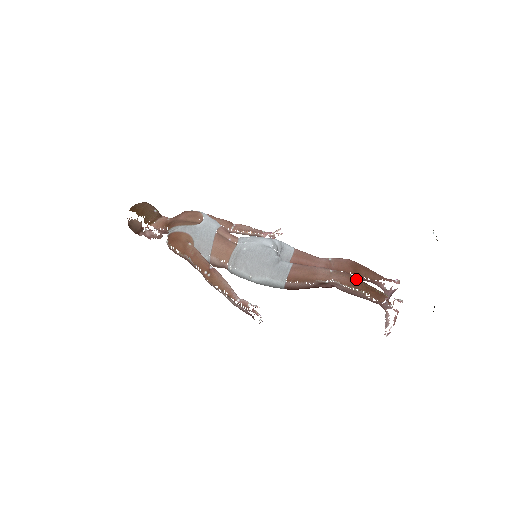
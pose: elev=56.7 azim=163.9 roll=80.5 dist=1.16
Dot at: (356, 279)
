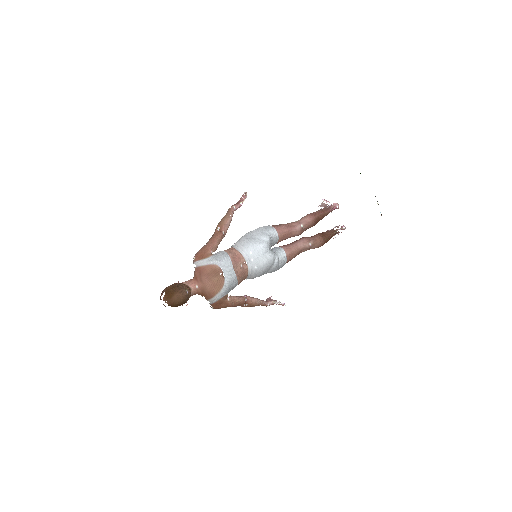
Dot at: (325, 240)
